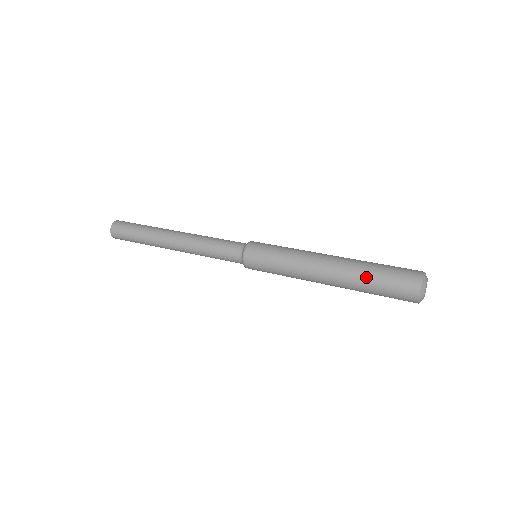
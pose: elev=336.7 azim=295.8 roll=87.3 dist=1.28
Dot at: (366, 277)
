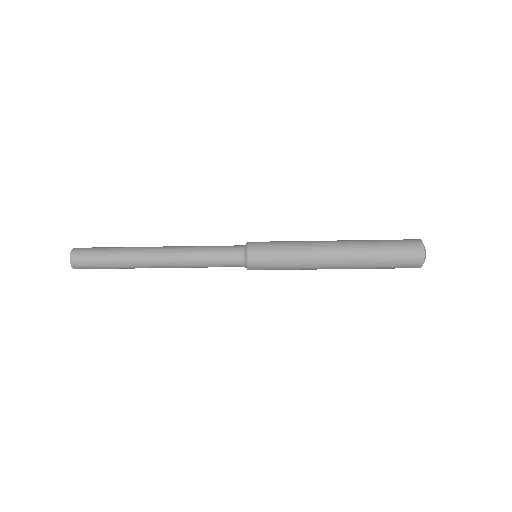
Dot at: (373, 240)
